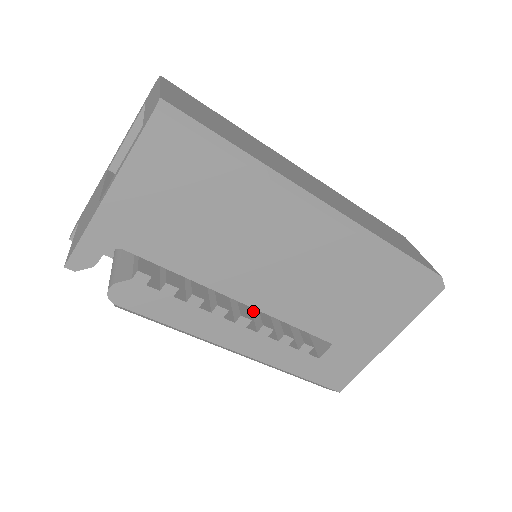
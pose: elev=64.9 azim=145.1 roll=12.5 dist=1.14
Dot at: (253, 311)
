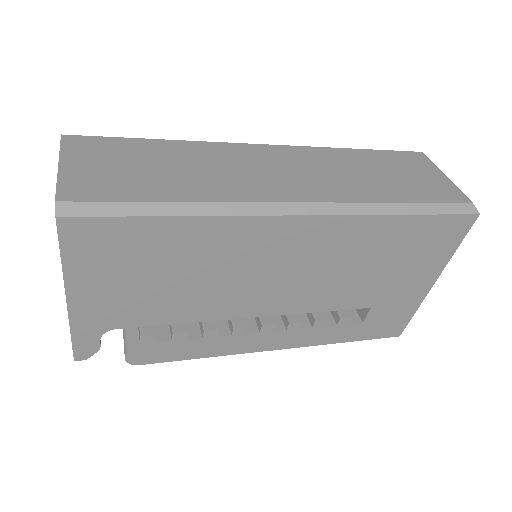
Dot at: occluded
